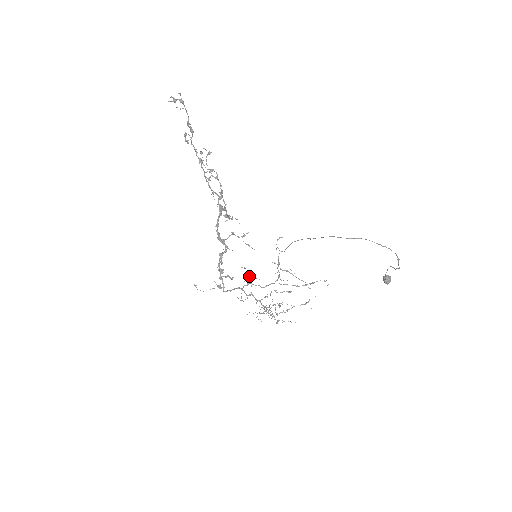
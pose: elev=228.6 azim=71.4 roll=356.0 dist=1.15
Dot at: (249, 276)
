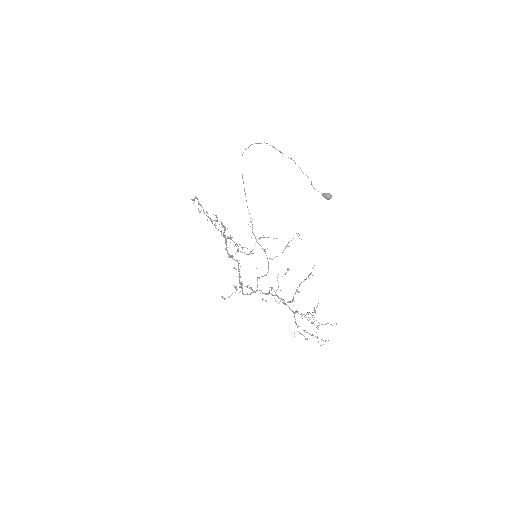
Dot at: (271, 288)
